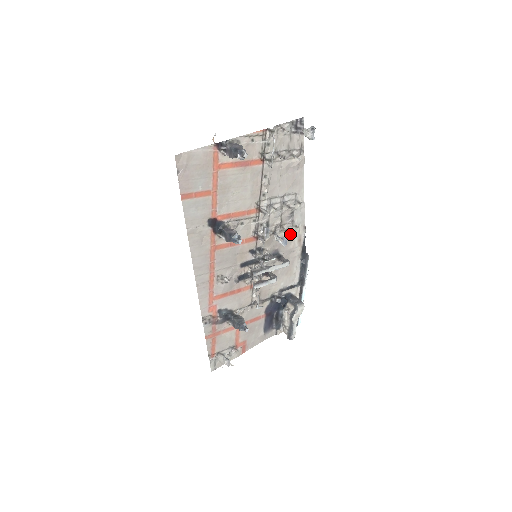
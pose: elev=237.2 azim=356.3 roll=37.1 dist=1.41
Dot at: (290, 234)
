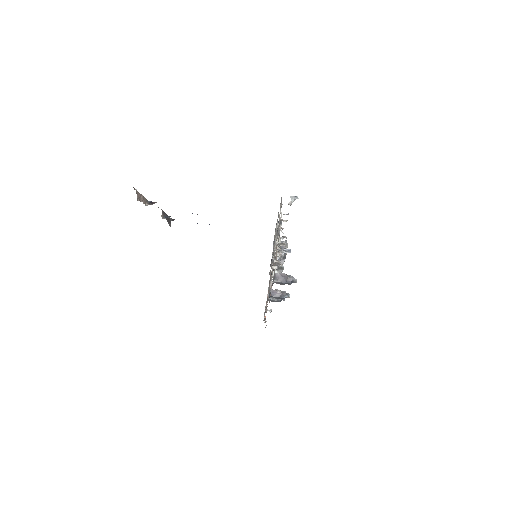
Dot at: (283, 238)
